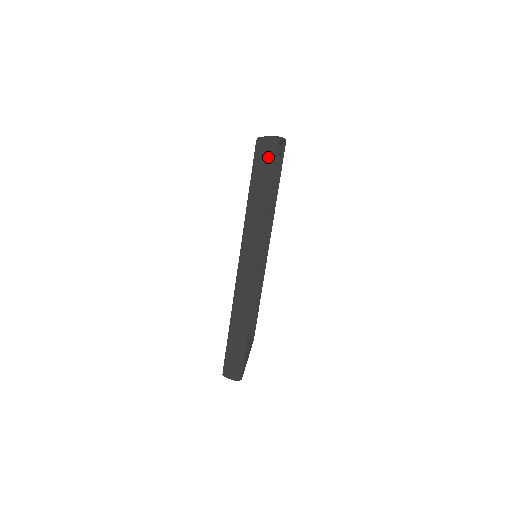
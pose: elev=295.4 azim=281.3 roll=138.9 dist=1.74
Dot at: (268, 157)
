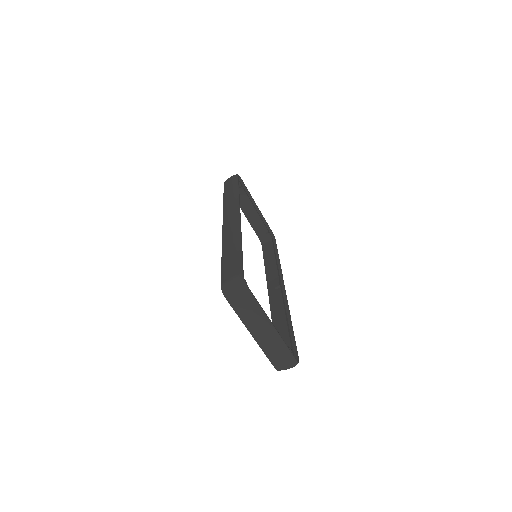
Dot at: occluded
